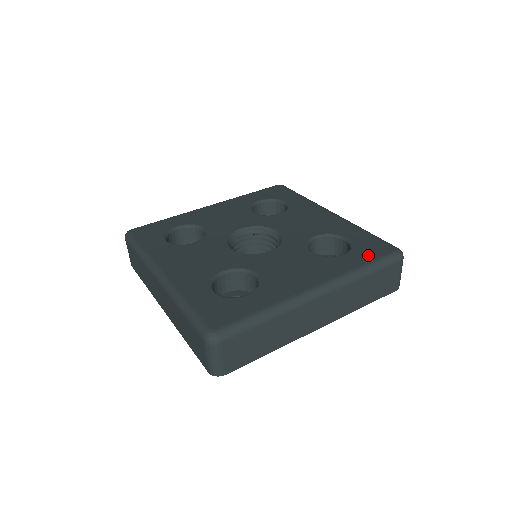
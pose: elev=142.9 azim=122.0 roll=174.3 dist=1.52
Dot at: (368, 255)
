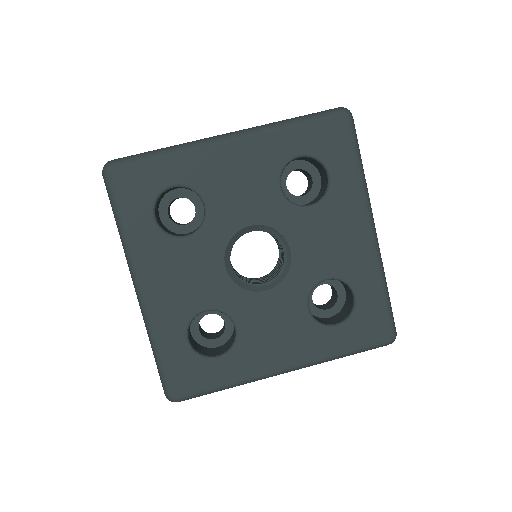
Dot at: (358, 338)
